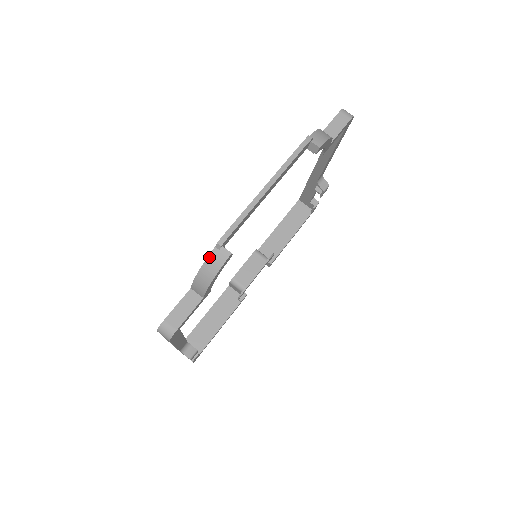
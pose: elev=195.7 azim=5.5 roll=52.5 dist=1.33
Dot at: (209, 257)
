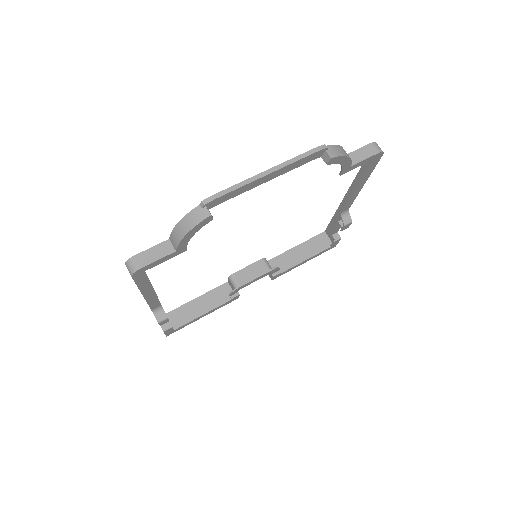
Dot at: (191, 212)
